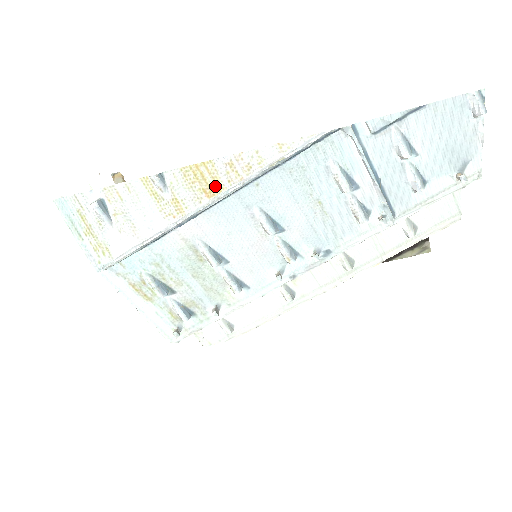
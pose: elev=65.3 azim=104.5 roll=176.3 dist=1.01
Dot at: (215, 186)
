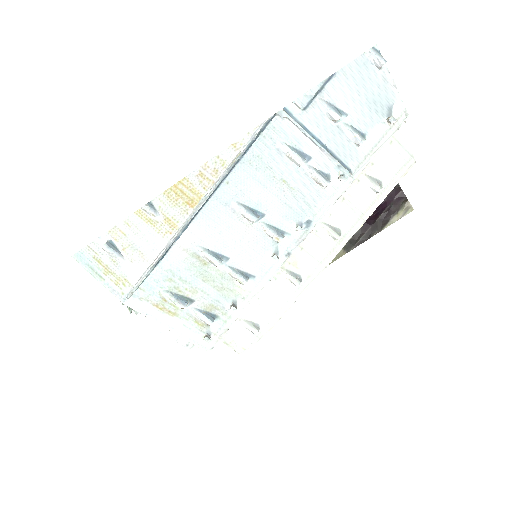
Dot at: (195, 196)
